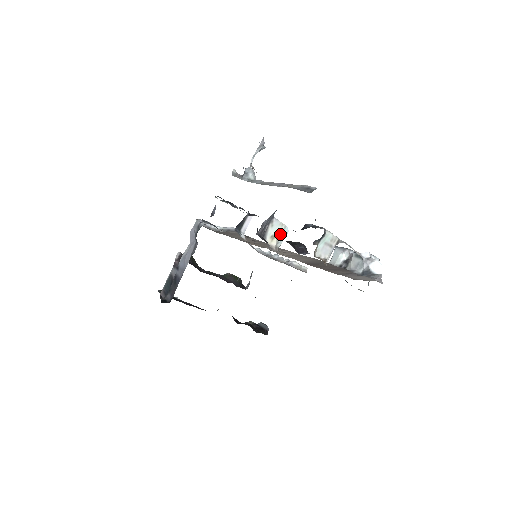
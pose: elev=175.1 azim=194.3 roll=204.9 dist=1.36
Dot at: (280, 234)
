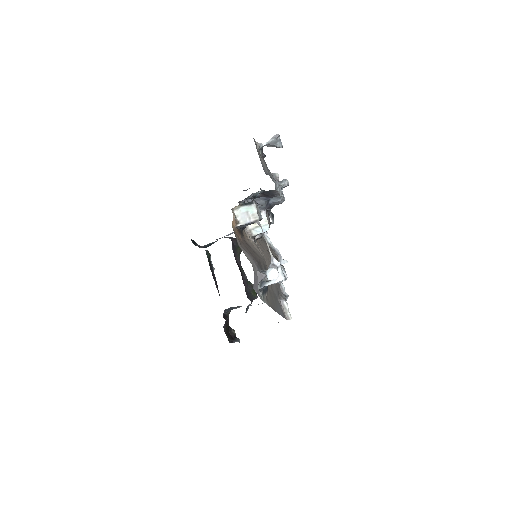
Dot at: occluded
